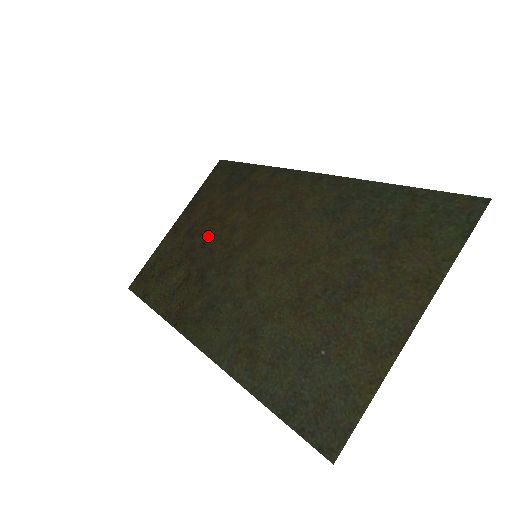
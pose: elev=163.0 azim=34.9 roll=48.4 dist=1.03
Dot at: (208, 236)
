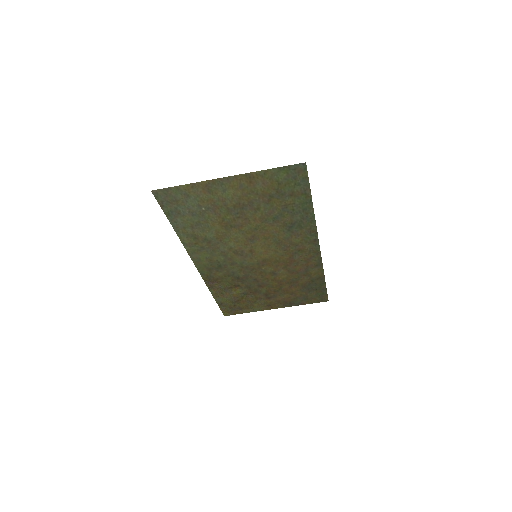
Dot at: (267, 285)
